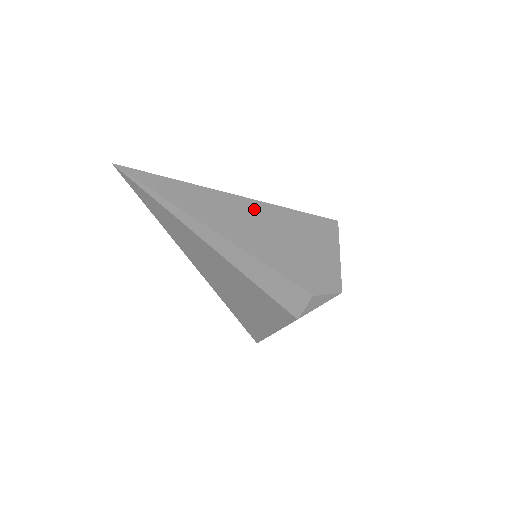
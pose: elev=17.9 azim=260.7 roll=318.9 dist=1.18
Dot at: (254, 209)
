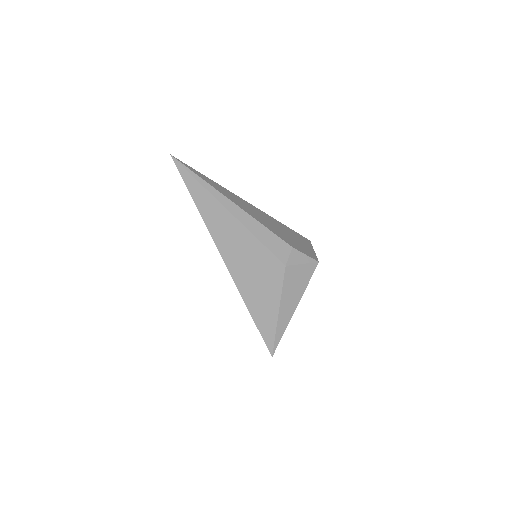
Dot at: (246, 203)
